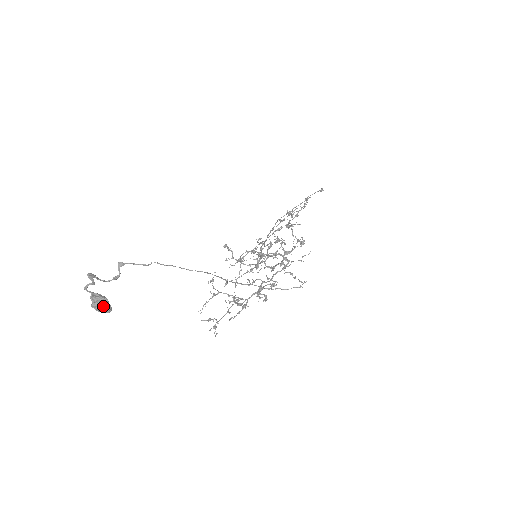
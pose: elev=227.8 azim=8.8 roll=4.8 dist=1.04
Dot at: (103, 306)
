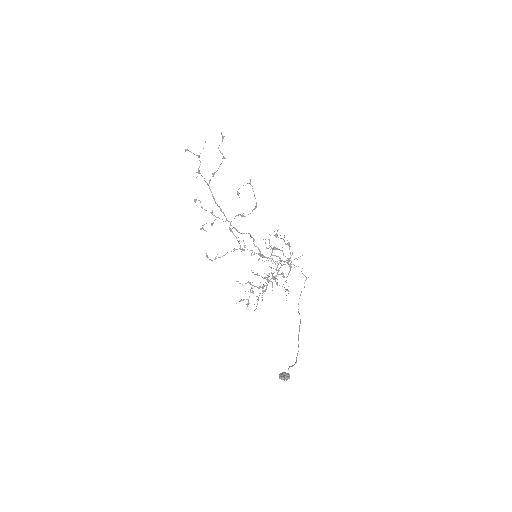
Dot at: occluded
